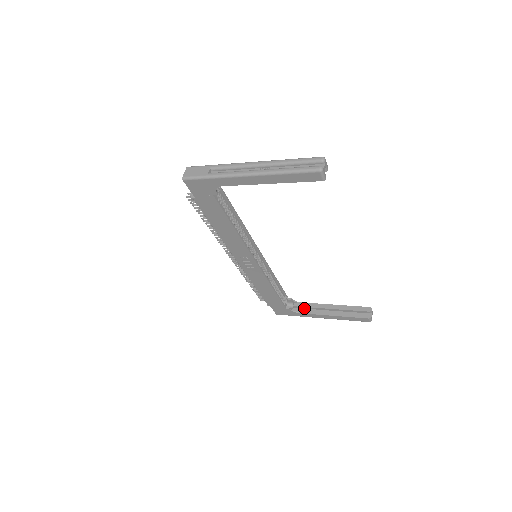
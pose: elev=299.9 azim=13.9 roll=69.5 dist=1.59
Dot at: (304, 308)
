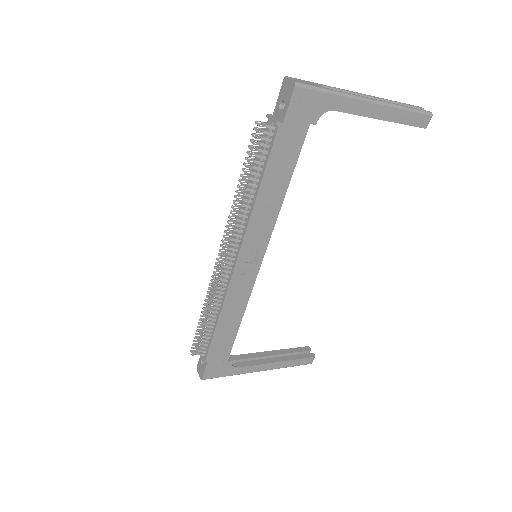
Dot at: (238, 362)
